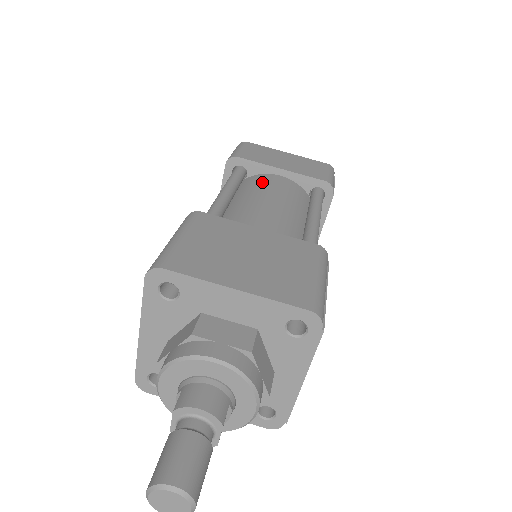
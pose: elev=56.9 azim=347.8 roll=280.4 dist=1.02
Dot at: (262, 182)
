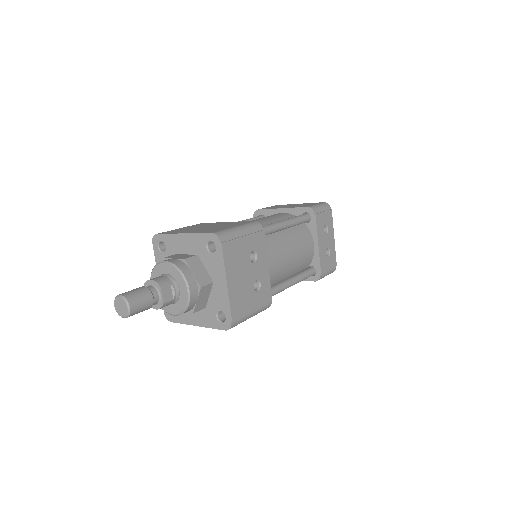
Dot at: occluded
